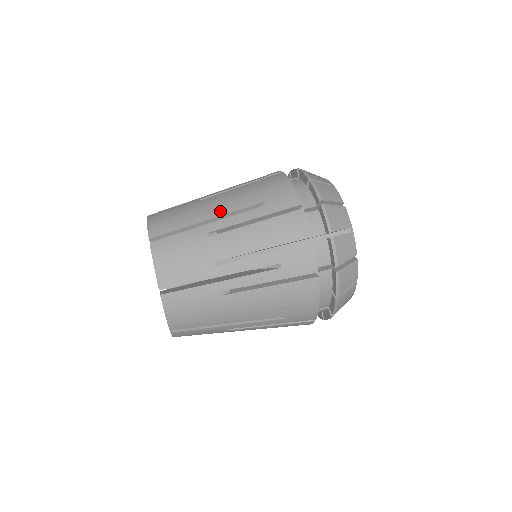
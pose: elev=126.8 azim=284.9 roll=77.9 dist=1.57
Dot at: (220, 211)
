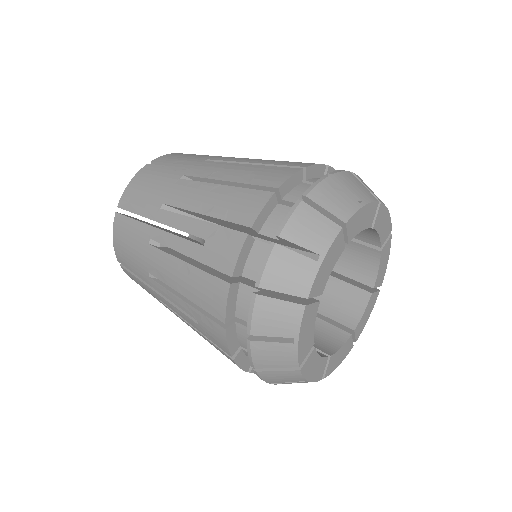
Dot at: (216, 164)
